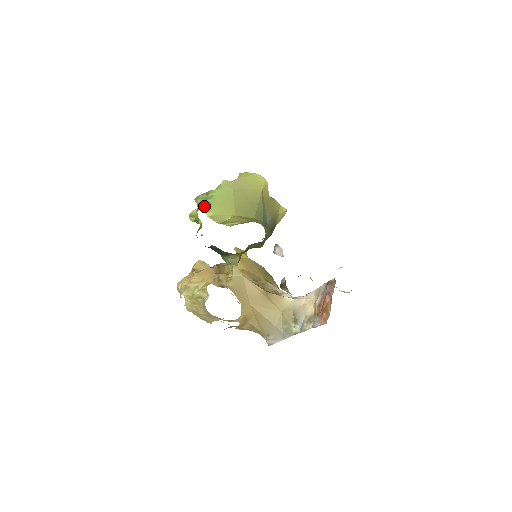
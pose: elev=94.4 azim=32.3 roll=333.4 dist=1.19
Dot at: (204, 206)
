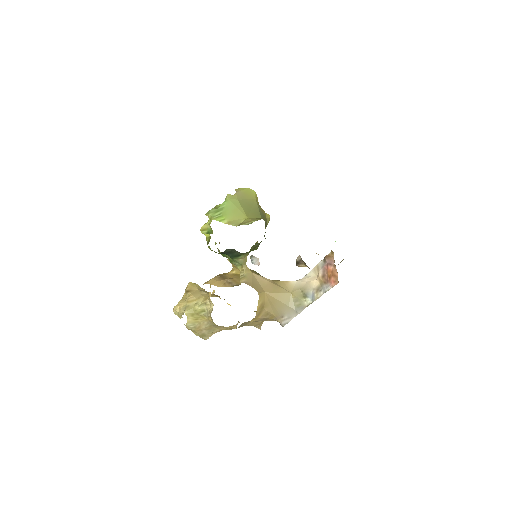
Dot at: (218, 217)
